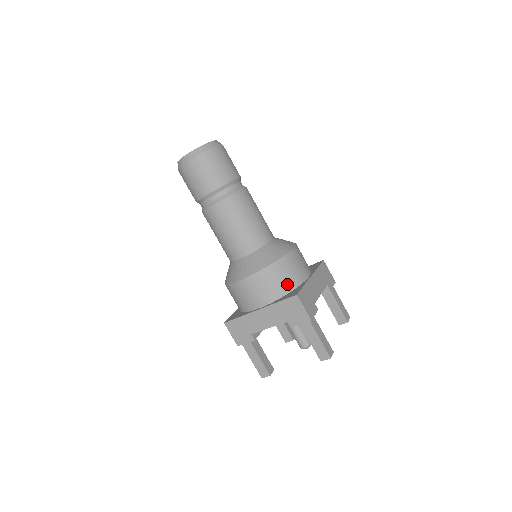
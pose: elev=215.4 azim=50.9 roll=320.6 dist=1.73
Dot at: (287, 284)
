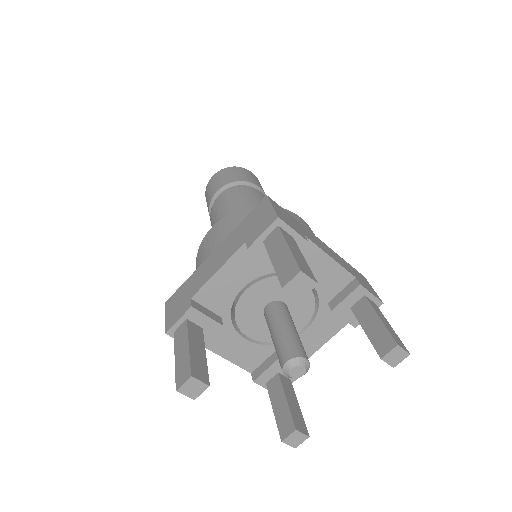
Dot at: occluded
